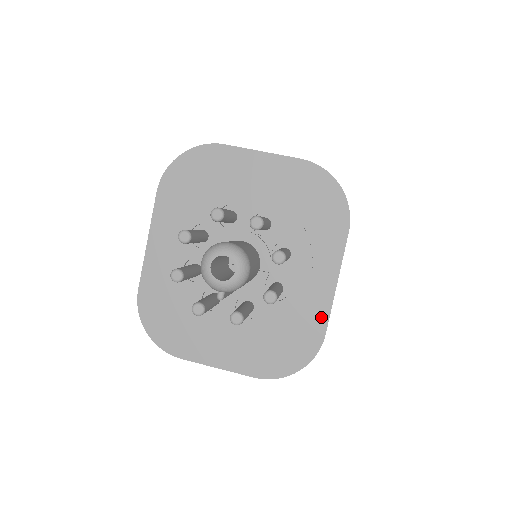
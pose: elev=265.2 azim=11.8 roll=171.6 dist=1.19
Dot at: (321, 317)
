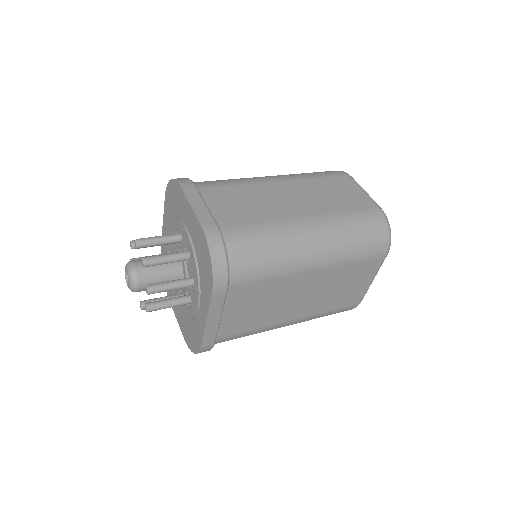
Dot at: (201, 334)
